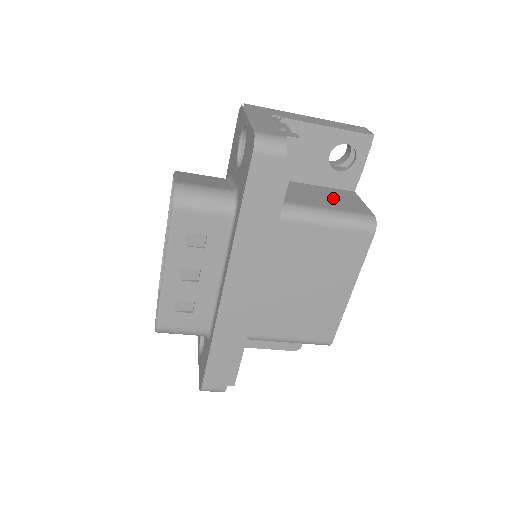
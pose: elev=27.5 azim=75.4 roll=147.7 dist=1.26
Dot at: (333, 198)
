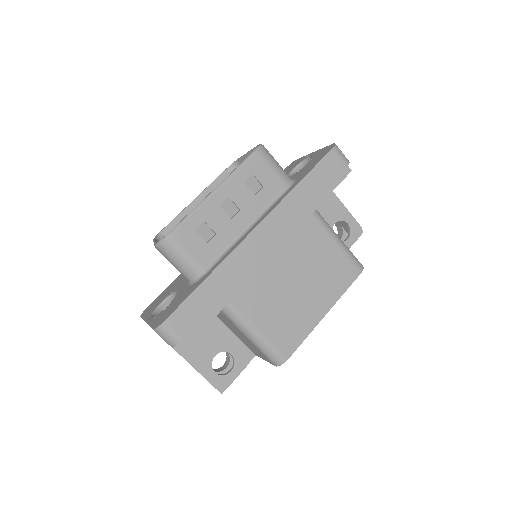
Dot at: occluded
